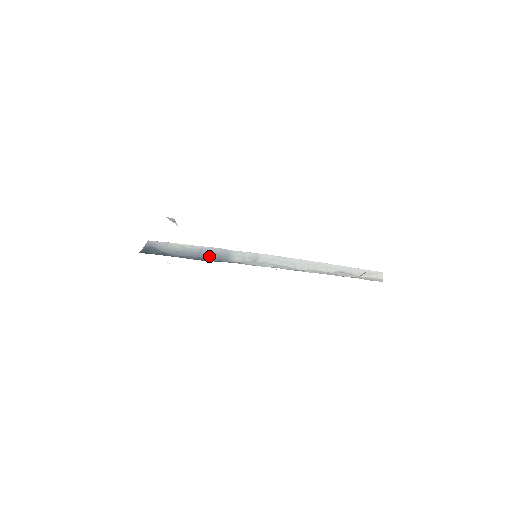
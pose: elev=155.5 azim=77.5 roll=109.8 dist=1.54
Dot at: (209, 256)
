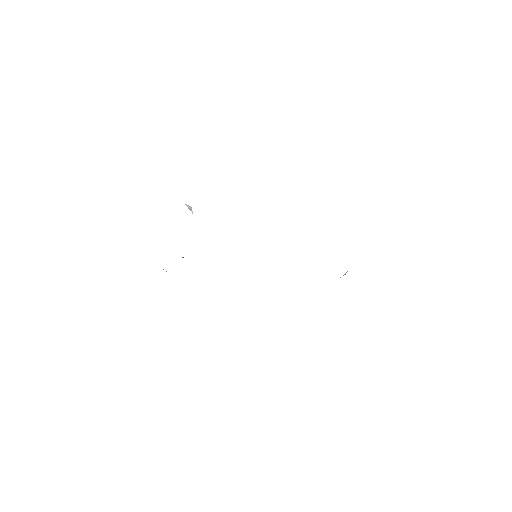
Dot at: occluded
